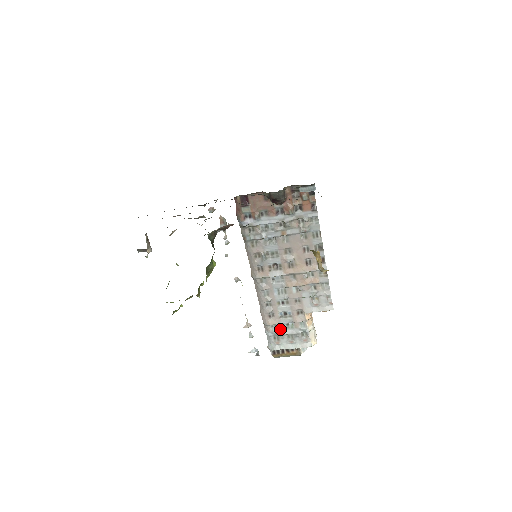
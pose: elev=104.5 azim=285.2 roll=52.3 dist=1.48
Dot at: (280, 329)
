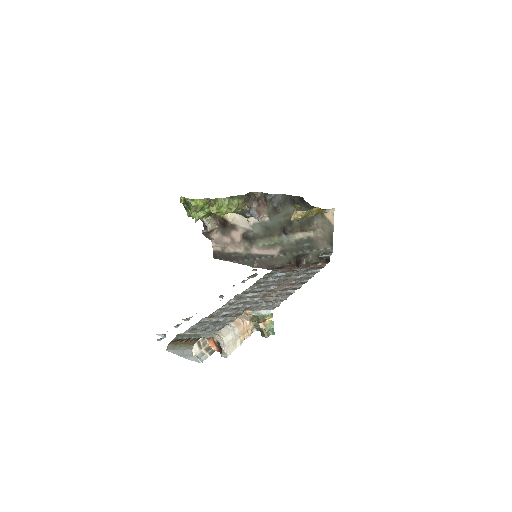
Dot at: (207, 323)
